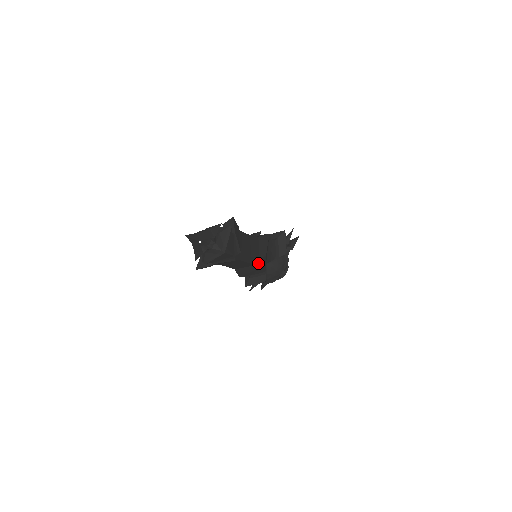
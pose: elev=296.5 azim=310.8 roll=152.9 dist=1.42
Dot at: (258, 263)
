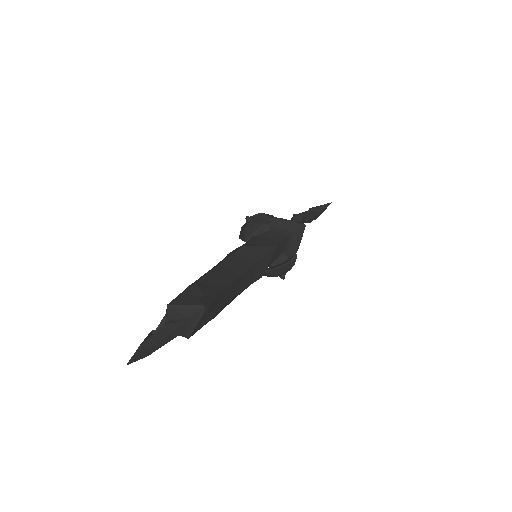
Dot at: occluded
